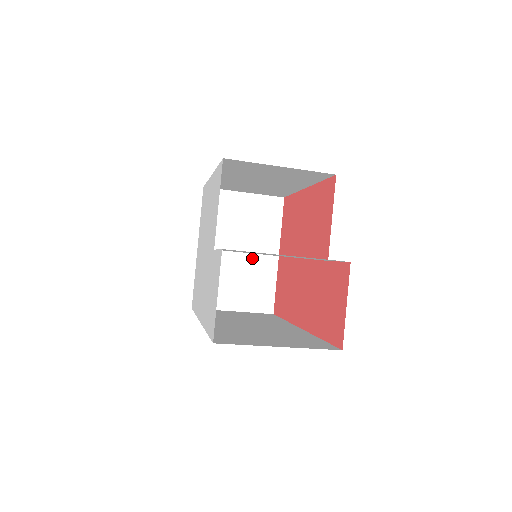
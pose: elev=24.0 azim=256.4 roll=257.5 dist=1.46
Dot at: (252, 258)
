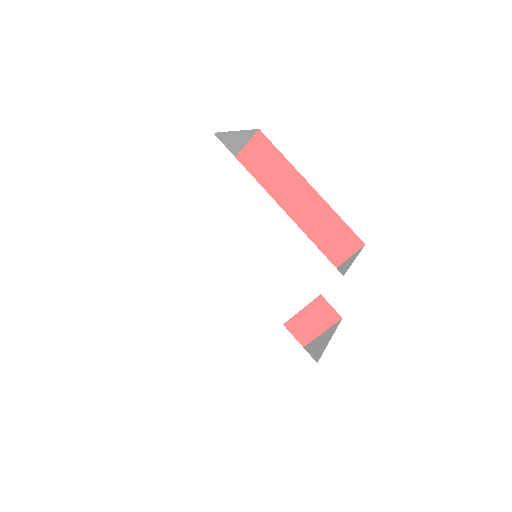
Dot at: occluded
